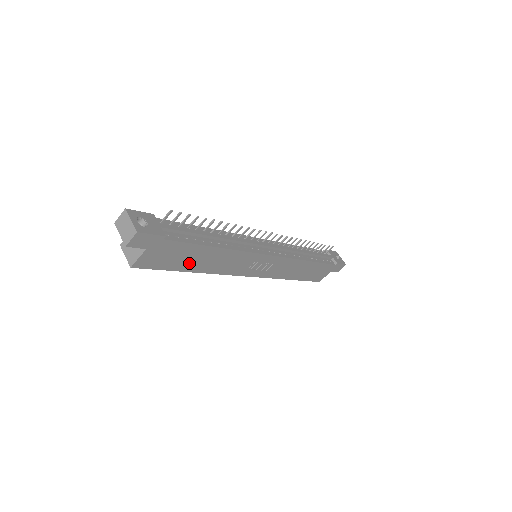
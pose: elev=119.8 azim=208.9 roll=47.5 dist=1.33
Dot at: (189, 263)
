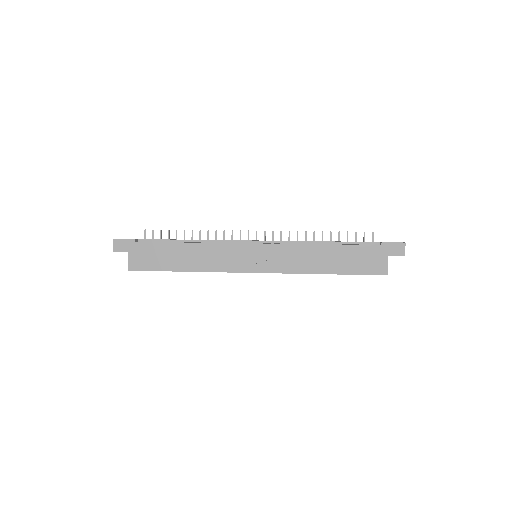
Dot at: (173, 262)
